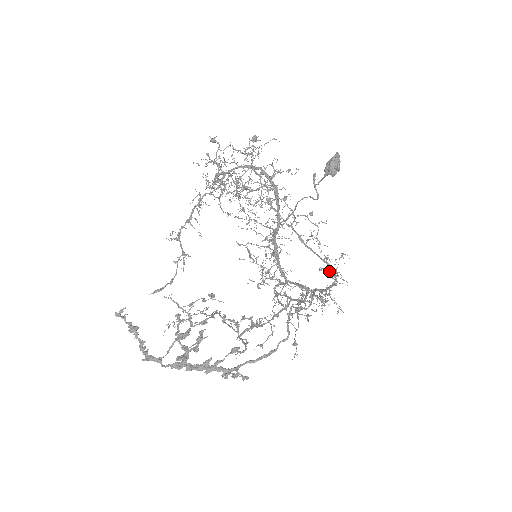
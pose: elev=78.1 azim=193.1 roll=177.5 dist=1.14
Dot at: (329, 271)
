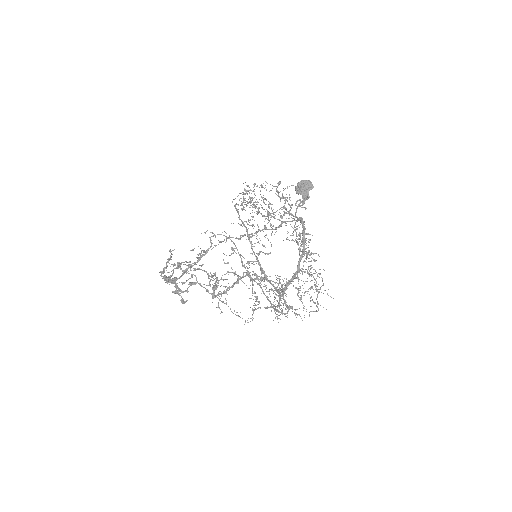
Dot at: occluded
